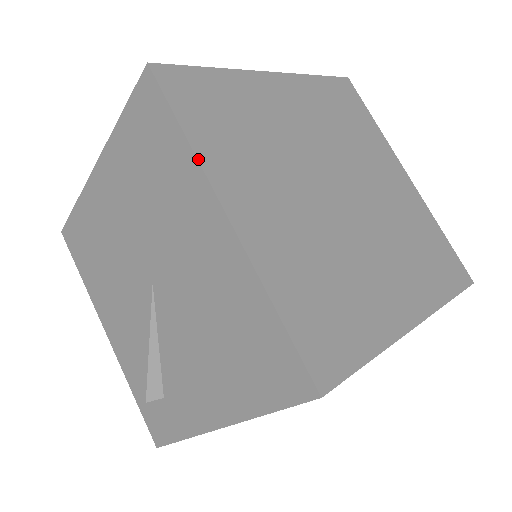
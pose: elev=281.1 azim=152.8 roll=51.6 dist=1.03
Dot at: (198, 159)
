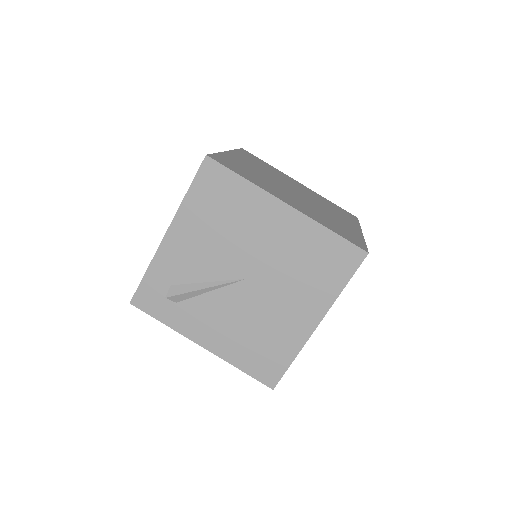
Dot at: occluded
